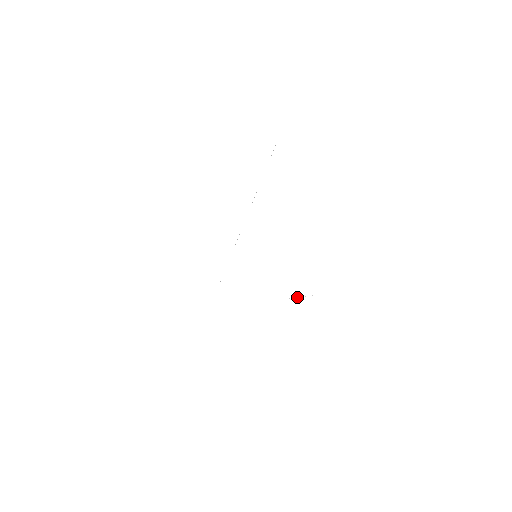
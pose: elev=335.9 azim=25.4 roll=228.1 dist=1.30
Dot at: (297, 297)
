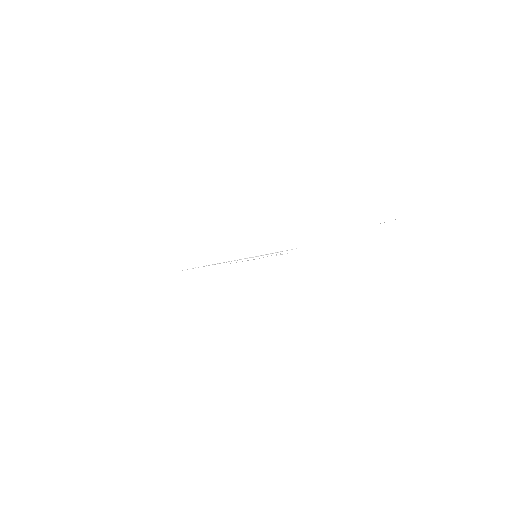
Dot at: occluded
